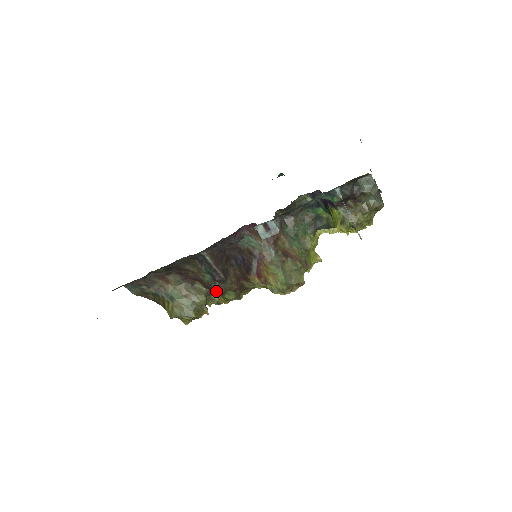
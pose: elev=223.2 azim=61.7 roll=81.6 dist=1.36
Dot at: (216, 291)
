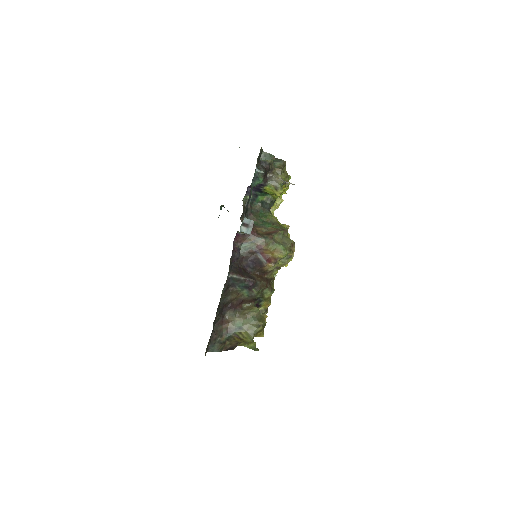
Dot at: (257, 300)
